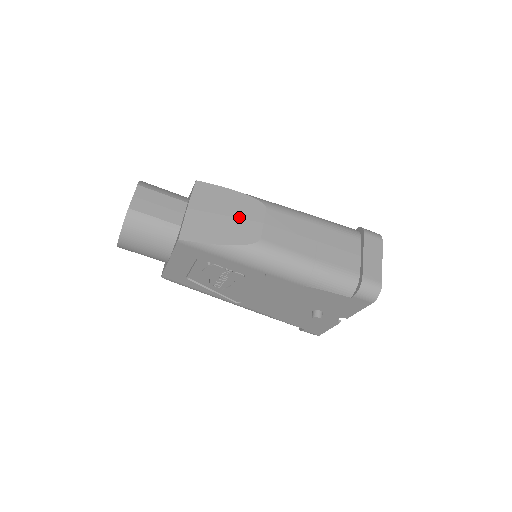
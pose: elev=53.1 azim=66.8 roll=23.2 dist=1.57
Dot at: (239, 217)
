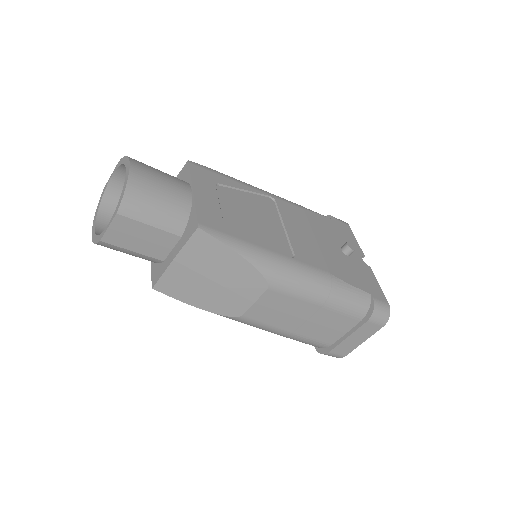
Dot at: (230, 289)
